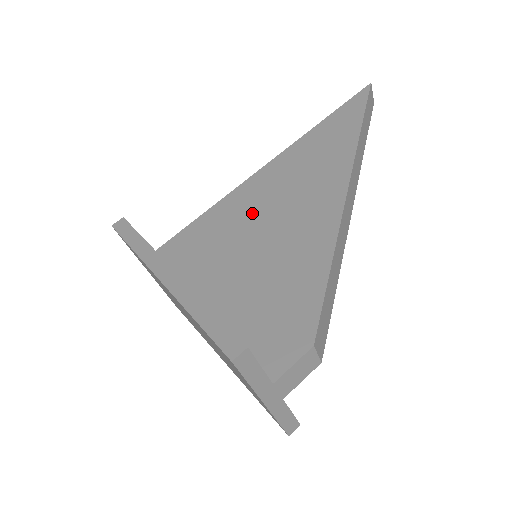
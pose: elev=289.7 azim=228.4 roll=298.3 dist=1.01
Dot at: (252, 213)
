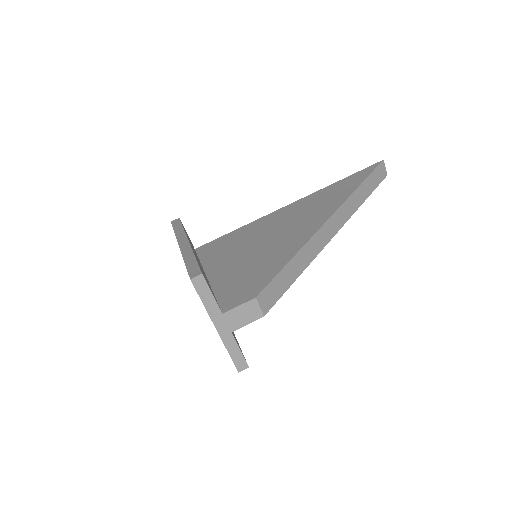
Dot at: (264, 230)
